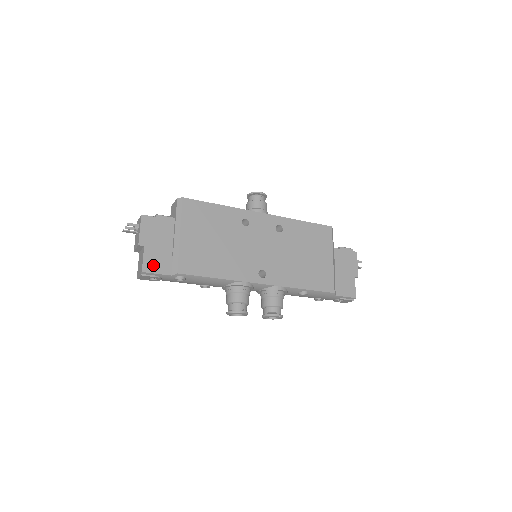
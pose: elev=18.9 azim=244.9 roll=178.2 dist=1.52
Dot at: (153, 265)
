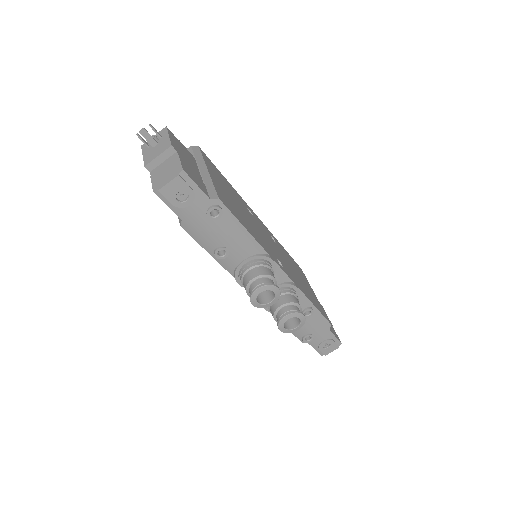
Dot at: (191, 174)
